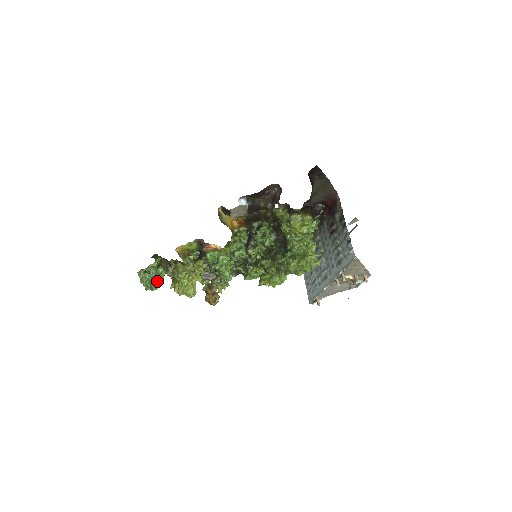
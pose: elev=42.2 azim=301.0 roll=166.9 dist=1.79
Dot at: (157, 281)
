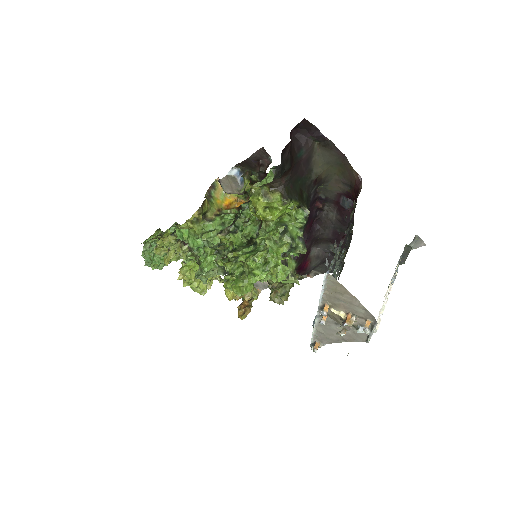
Dot at: (157, 259)
